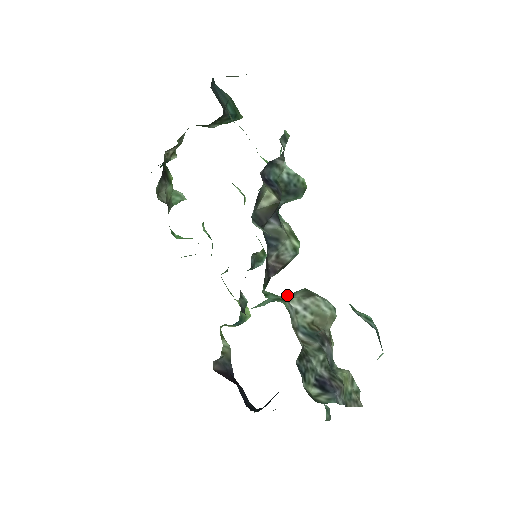
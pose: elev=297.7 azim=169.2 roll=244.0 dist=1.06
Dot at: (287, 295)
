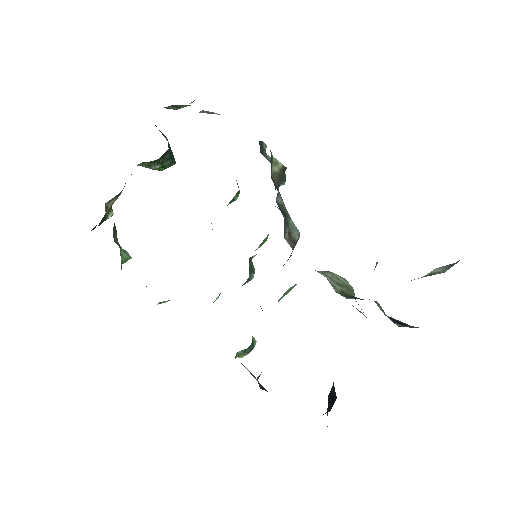
Dot at: occluded
